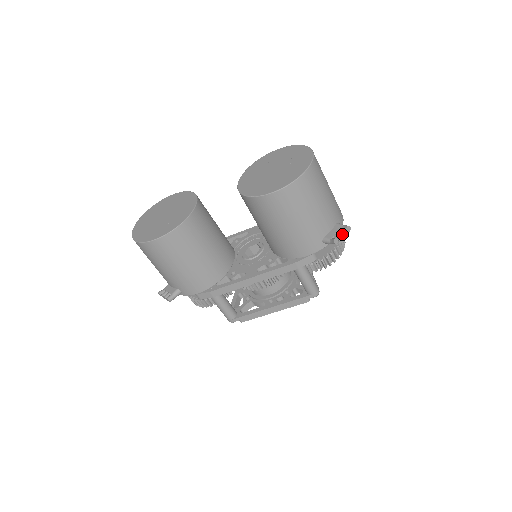
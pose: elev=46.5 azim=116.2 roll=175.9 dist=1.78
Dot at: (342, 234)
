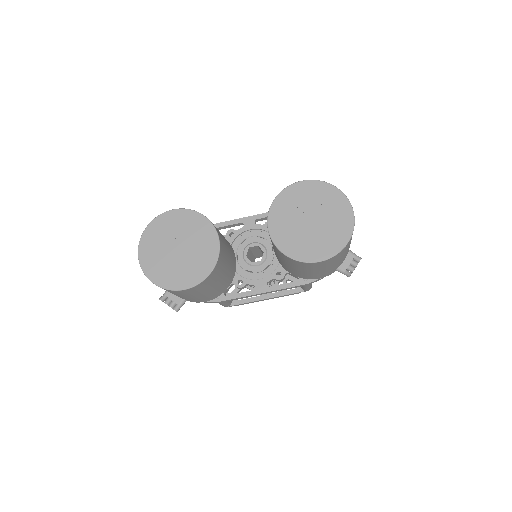
Dot at: (355, 267)
